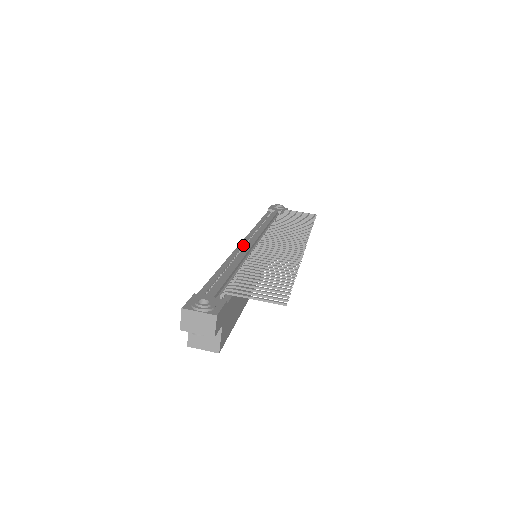
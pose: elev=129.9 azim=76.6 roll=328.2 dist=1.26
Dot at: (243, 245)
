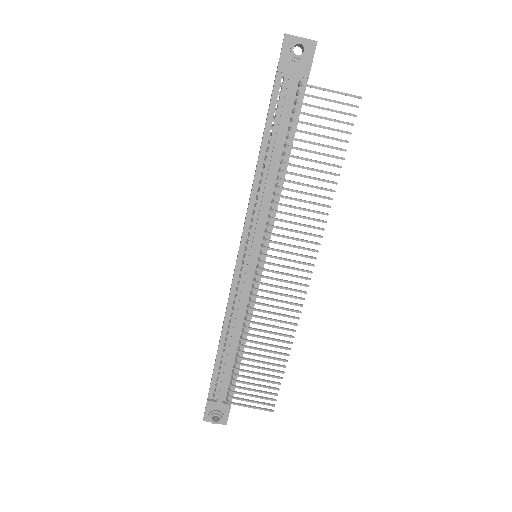
Dot at: occluded
